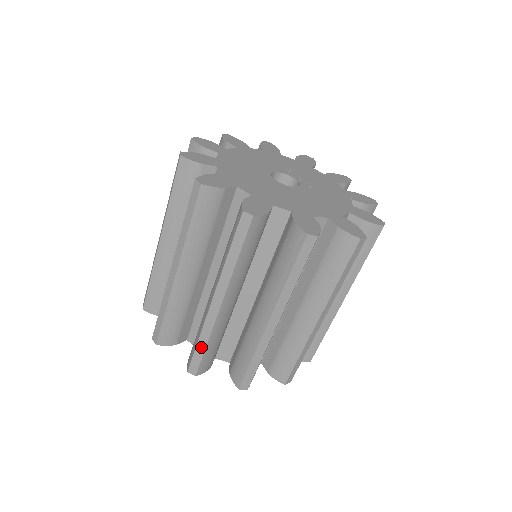
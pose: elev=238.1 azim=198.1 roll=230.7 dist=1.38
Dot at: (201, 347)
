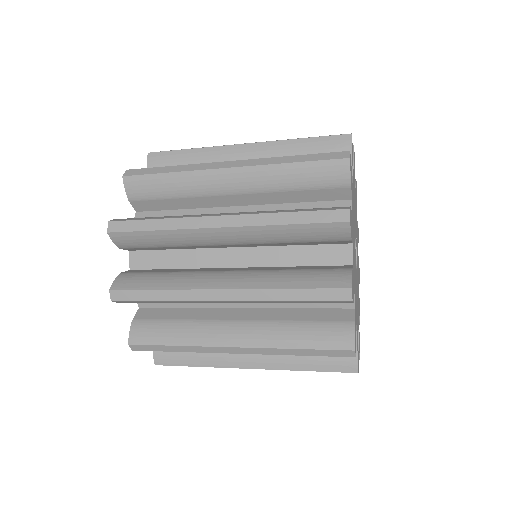
Dot at: (172, 349)
